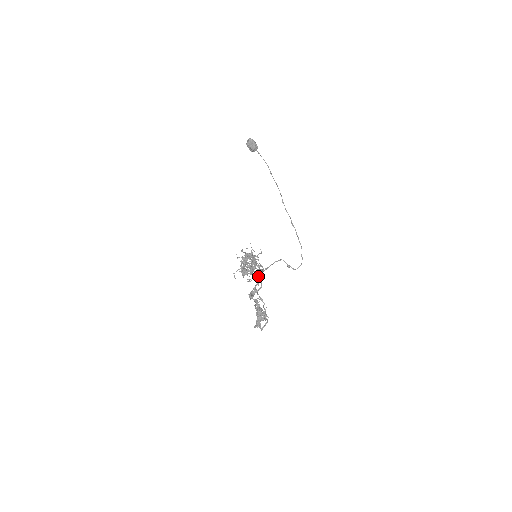
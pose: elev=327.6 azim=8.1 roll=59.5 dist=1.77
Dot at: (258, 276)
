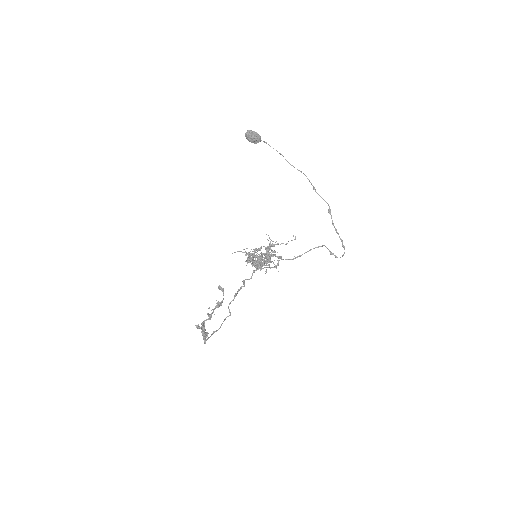
Dot at: (276, 268)
